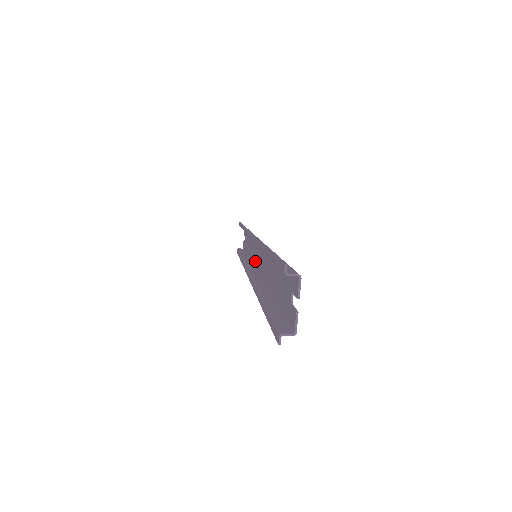
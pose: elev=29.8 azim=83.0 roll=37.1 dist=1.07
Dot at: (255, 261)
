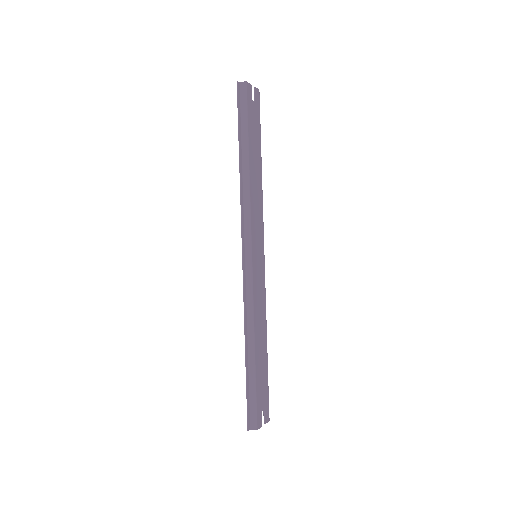
Dot at: (260, 239)
